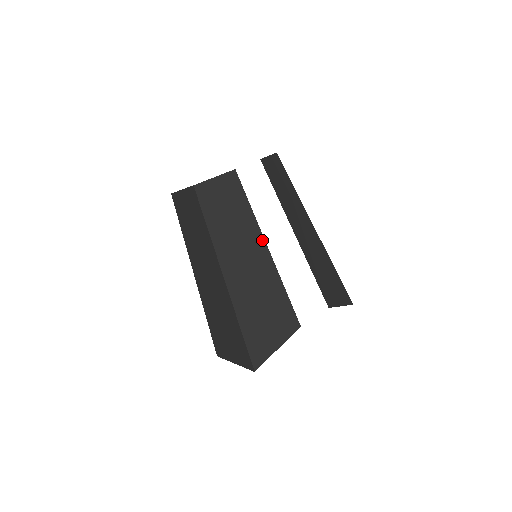
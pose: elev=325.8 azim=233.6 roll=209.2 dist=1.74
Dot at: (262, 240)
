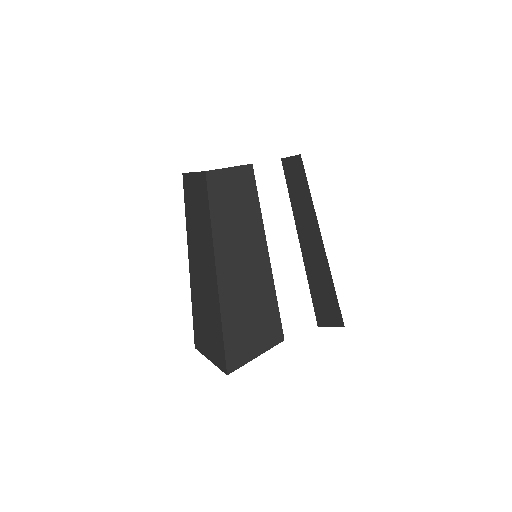
Dot at: (264, 243)
